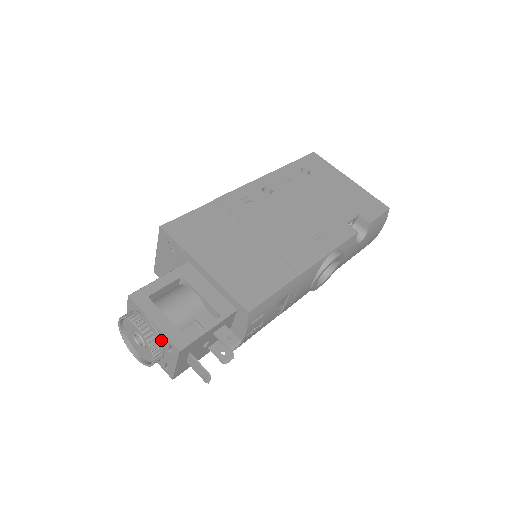
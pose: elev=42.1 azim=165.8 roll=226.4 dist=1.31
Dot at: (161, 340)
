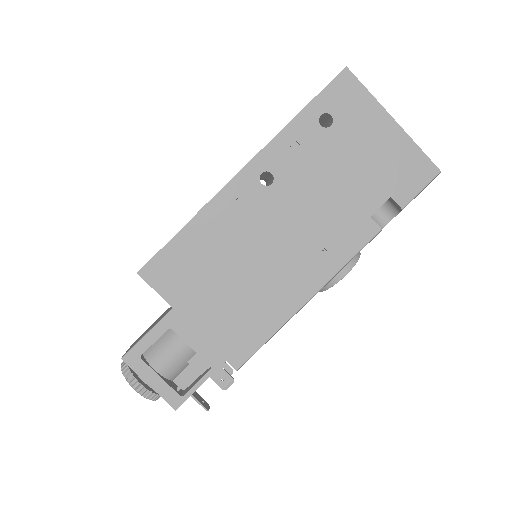
Dot at: occluded
